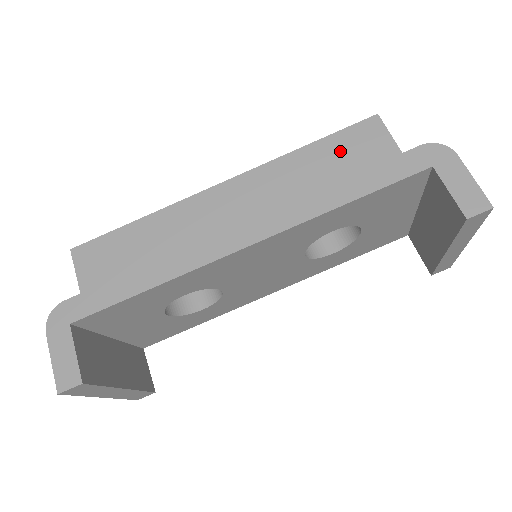
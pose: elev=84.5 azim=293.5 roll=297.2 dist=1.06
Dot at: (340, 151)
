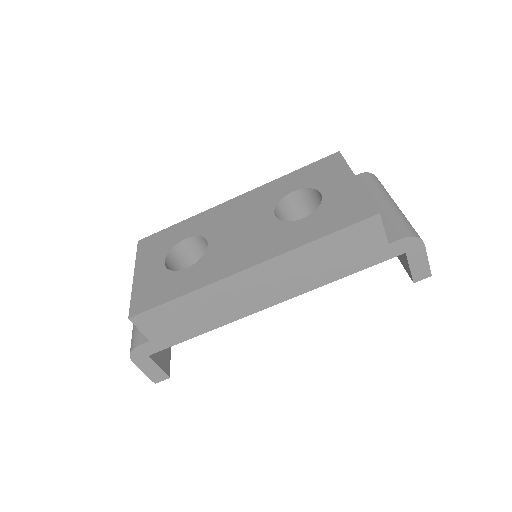
Dot at: (344, 243)
